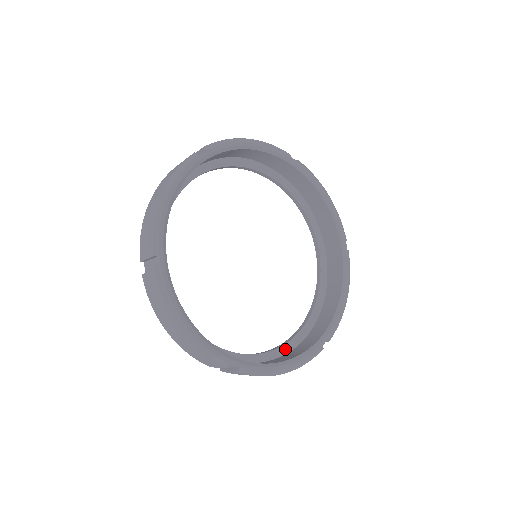
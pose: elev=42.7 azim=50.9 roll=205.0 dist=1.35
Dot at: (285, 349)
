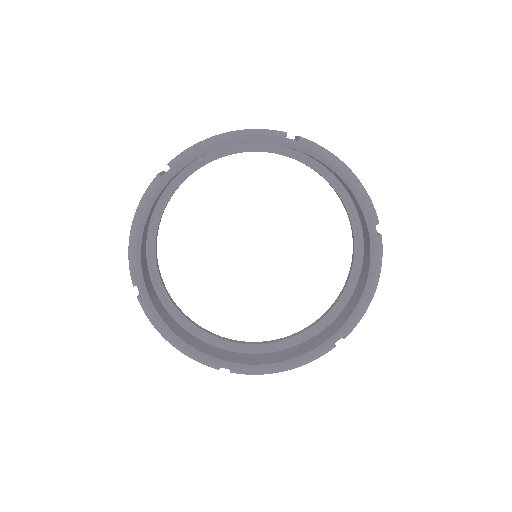
Dot at: (303, 337)
